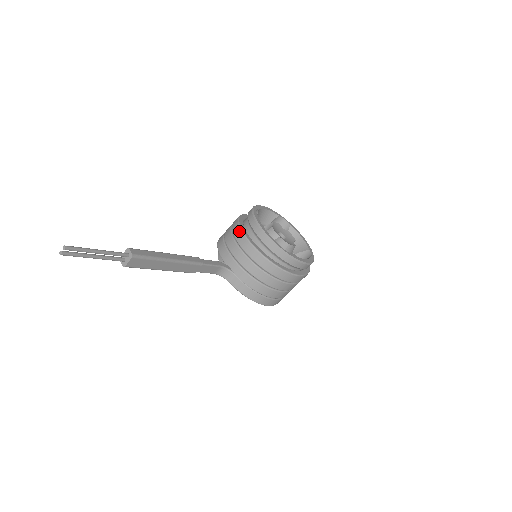
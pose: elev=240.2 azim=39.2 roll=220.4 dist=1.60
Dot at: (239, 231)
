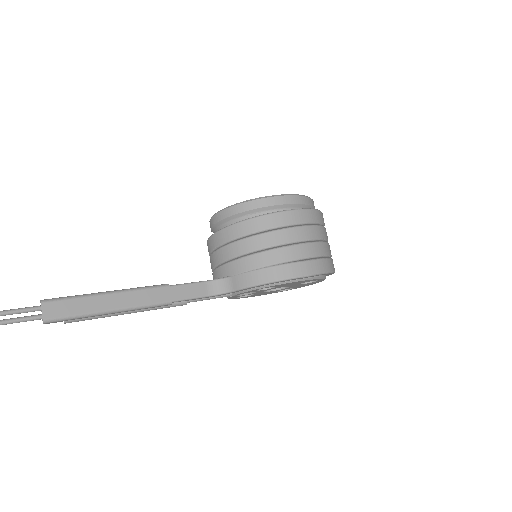
Dot at: (207, 245)
